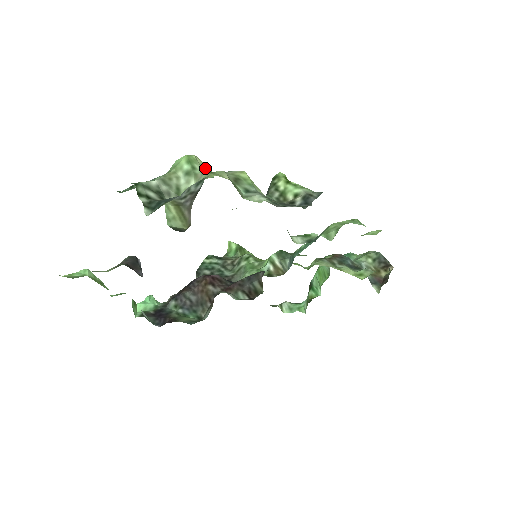
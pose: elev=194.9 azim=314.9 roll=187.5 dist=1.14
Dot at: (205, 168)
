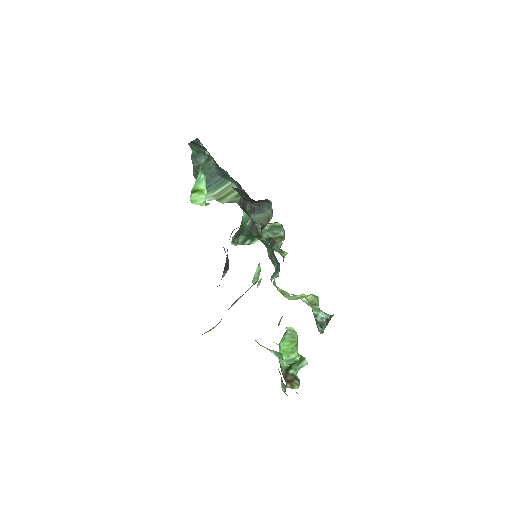
Dot at: occluded
